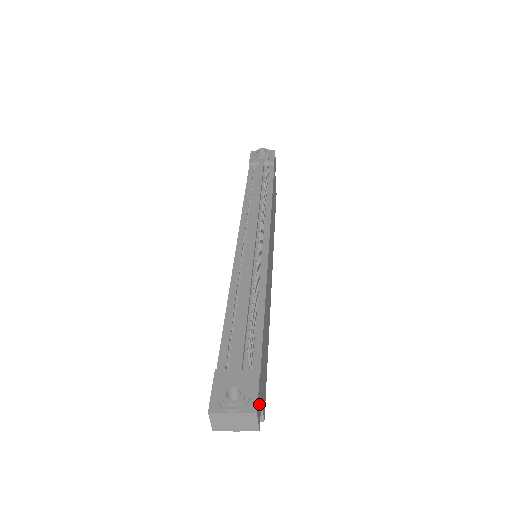
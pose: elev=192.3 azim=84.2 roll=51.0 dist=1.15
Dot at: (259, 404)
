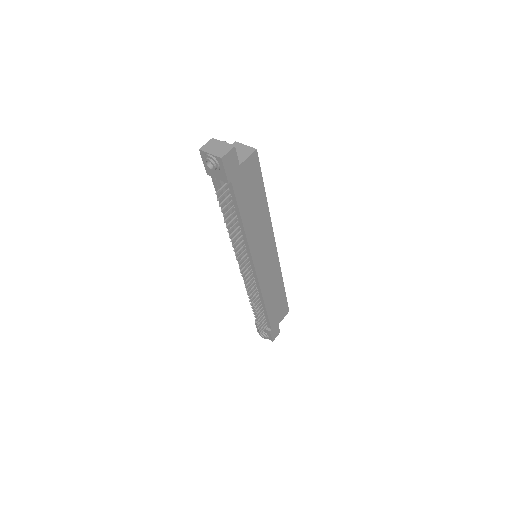
Dot at: (275, 333)
